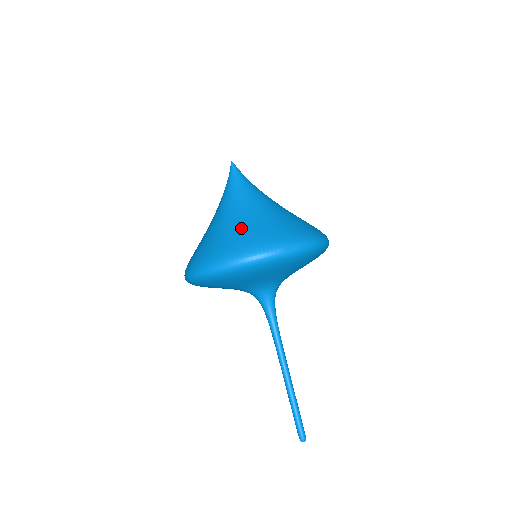
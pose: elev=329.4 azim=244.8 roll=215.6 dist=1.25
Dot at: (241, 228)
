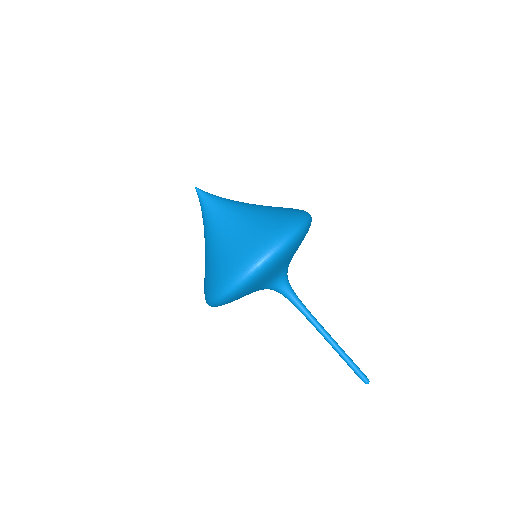
Dot at: (225, 253)
